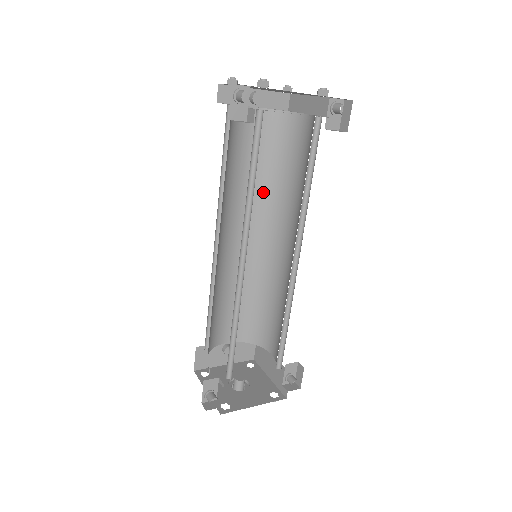
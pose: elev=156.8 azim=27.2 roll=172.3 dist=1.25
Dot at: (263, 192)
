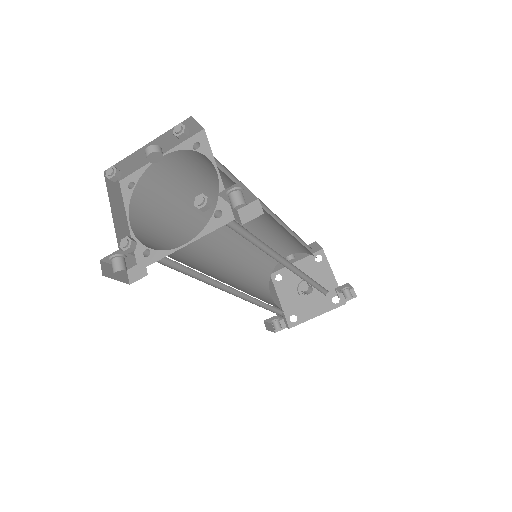
Dot at: occluded
